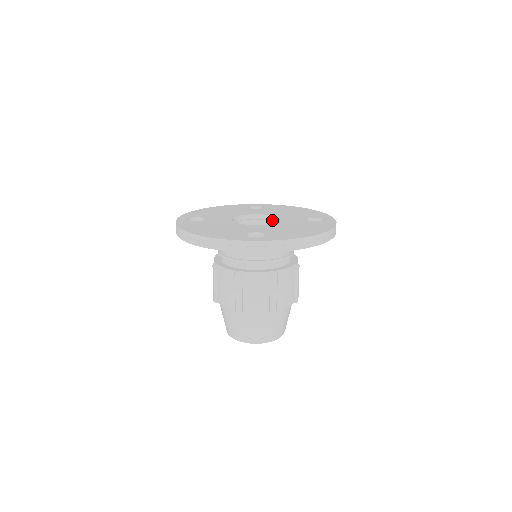
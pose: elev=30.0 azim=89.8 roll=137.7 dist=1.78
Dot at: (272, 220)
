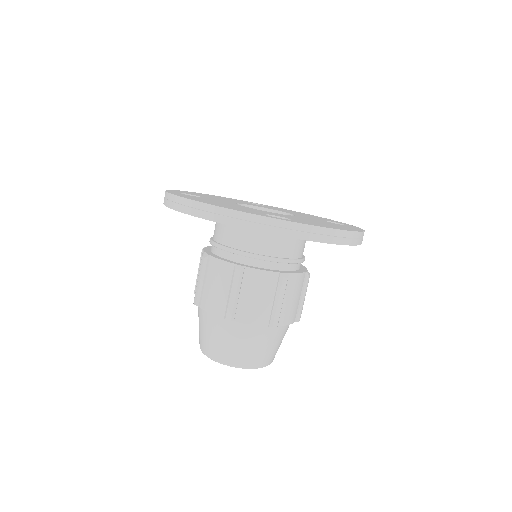
Dot at: occluded
